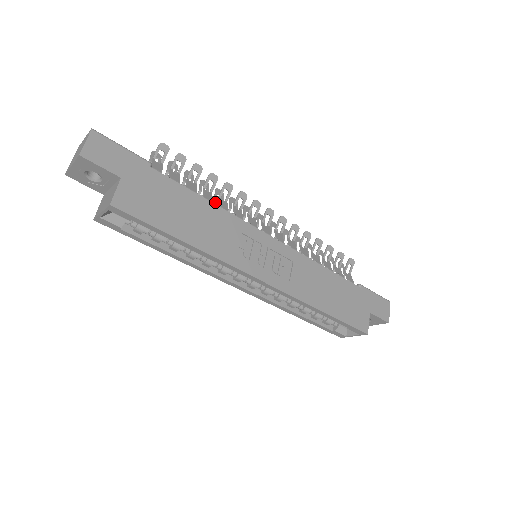
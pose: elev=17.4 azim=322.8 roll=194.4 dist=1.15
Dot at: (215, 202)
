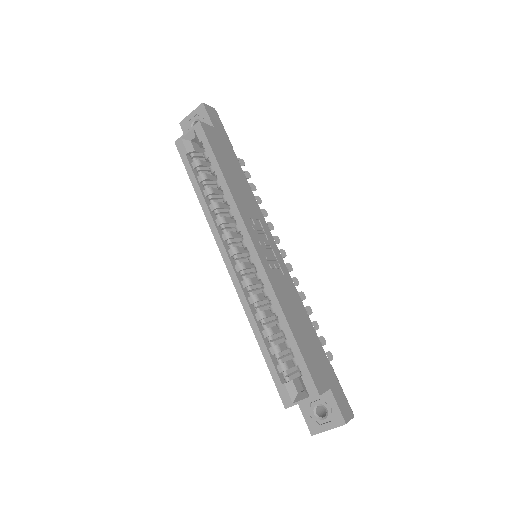
Dot at: occluded
